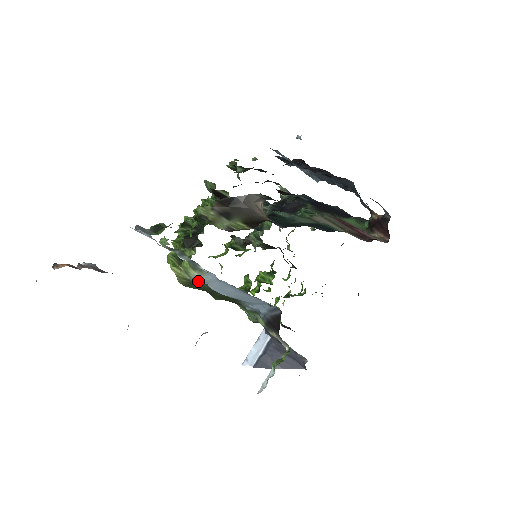
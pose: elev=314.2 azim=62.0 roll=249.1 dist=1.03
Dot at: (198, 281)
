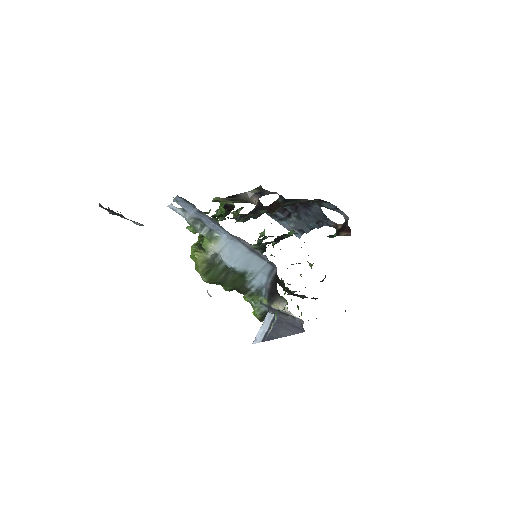
Dot at: (214, 258)
